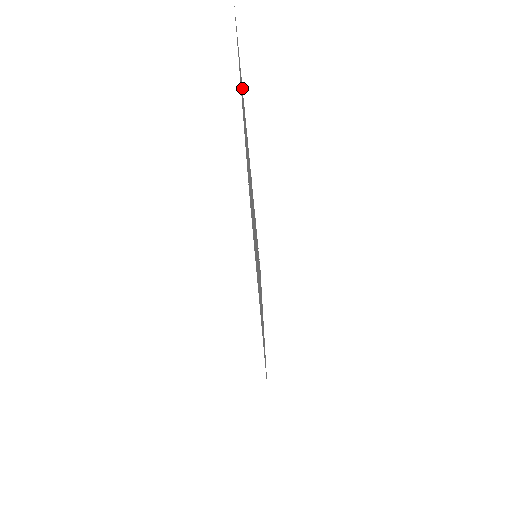
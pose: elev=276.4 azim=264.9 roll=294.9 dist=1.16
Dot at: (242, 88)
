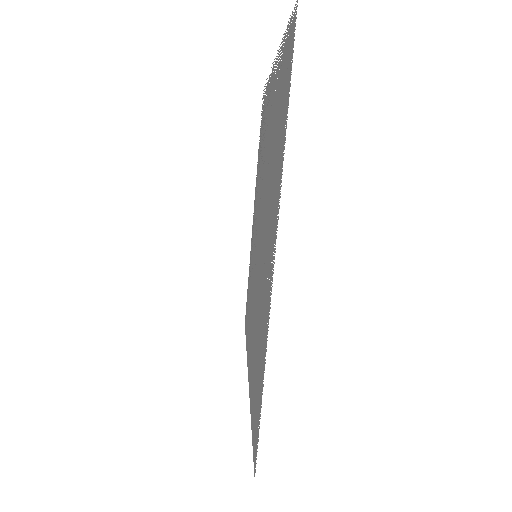
Dot at: (277, 217)
